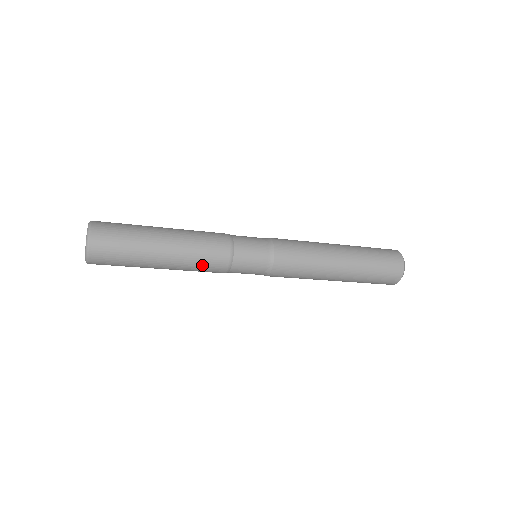
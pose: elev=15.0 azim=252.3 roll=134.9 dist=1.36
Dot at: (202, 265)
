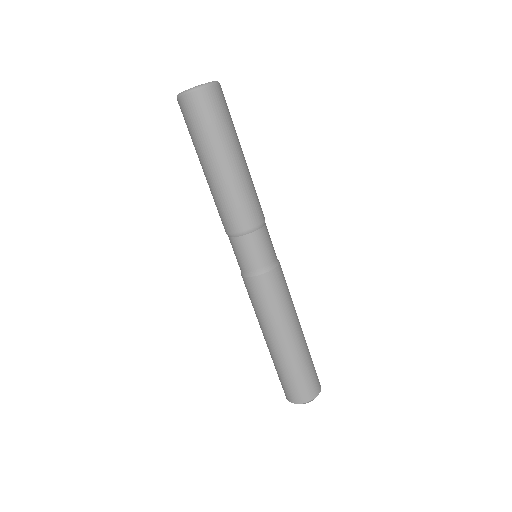
Dot at: (240, 204)
